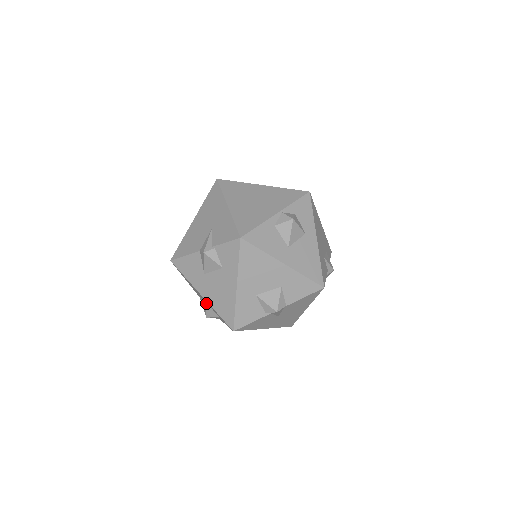
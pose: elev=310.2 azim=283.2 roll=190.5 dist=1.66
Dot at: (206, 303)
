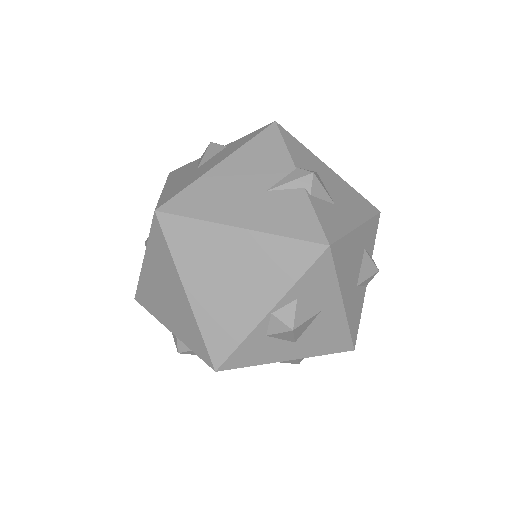
Dot at: occluded
